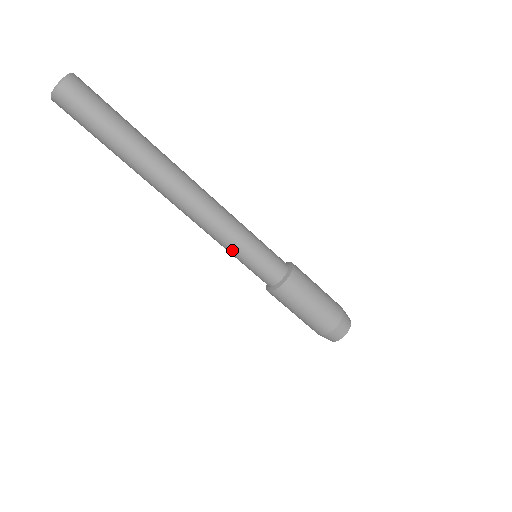
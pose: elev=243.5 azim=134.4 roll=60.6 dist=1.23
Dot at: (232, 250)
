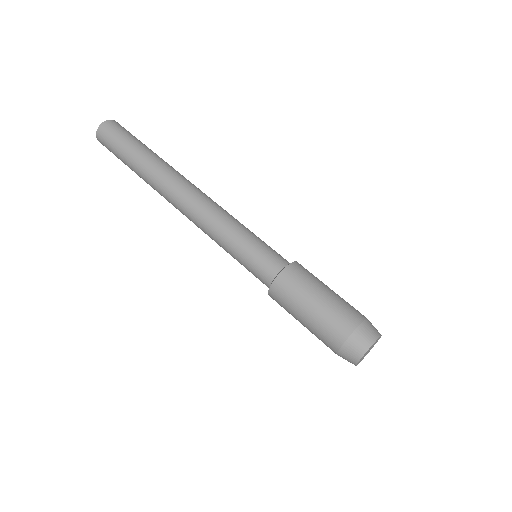
Dot at: (240, 228)
